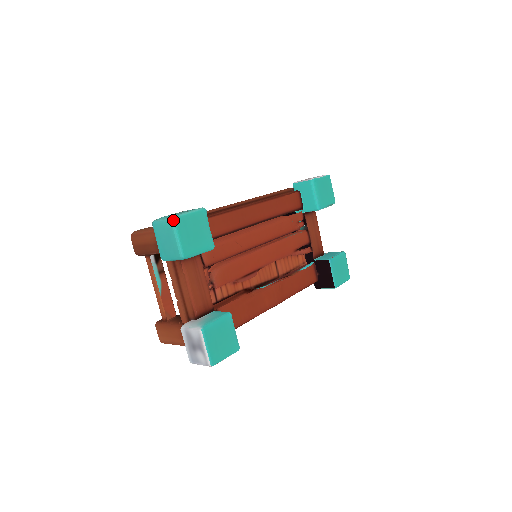
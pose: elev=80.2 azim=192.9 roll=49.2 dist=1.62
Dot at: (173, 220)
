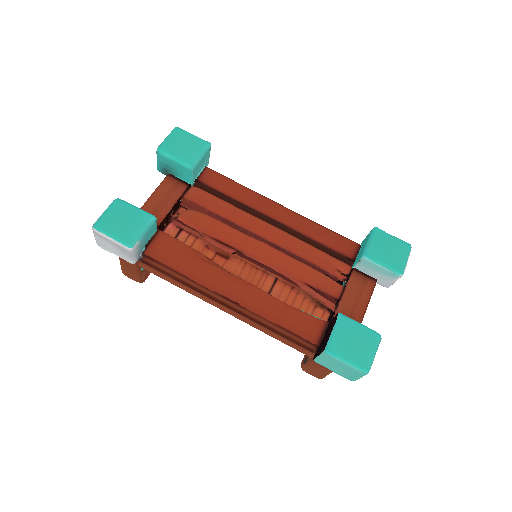
Dot at: (175, 128)
